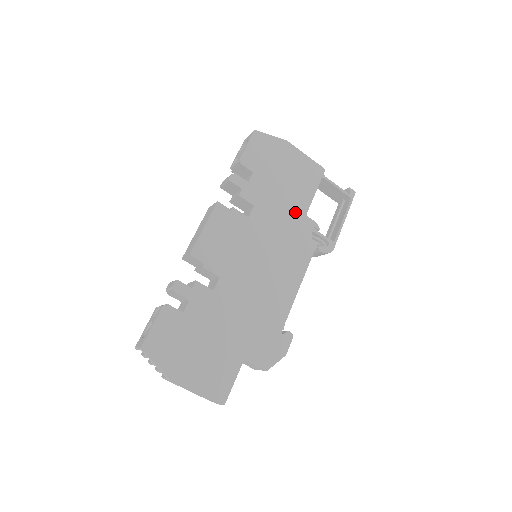
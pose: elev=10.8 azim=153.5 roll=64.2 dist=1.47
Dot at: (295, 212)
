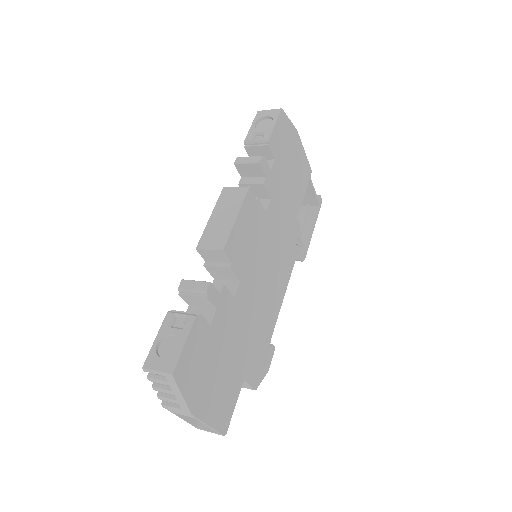
Dot at: (292, 213)
